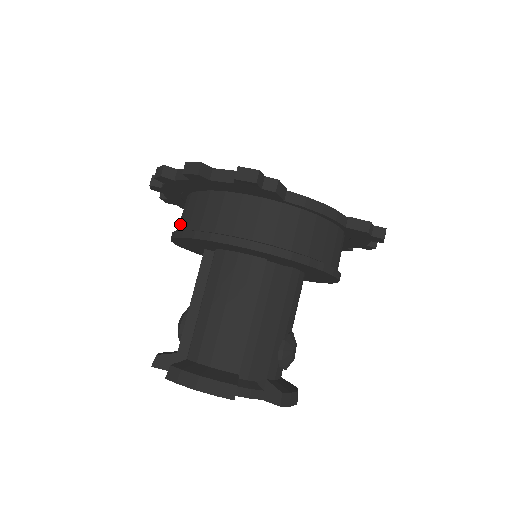
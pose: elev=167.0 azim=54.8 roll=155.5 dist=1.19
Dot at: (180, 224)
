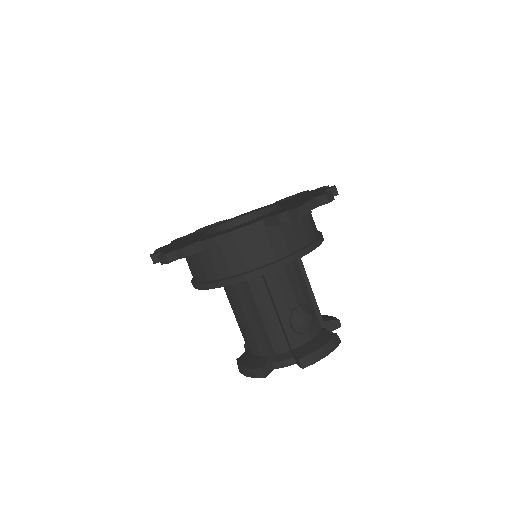
Dot at: occluded
